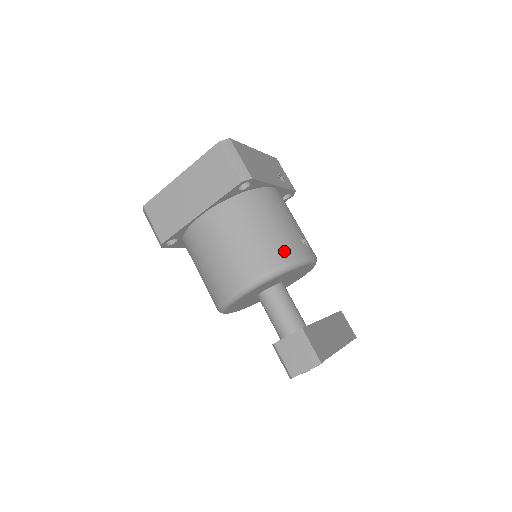
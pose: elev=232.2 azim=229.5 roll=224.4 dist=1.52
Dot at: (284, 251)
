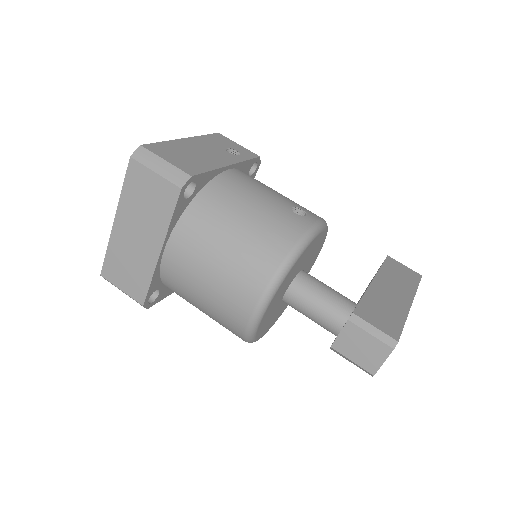
Dot at: (279, 238)
